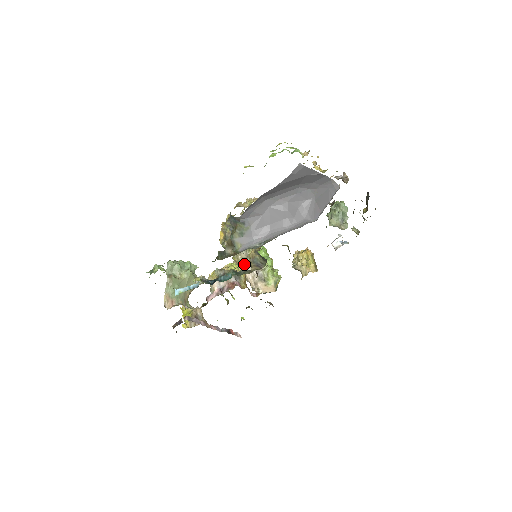
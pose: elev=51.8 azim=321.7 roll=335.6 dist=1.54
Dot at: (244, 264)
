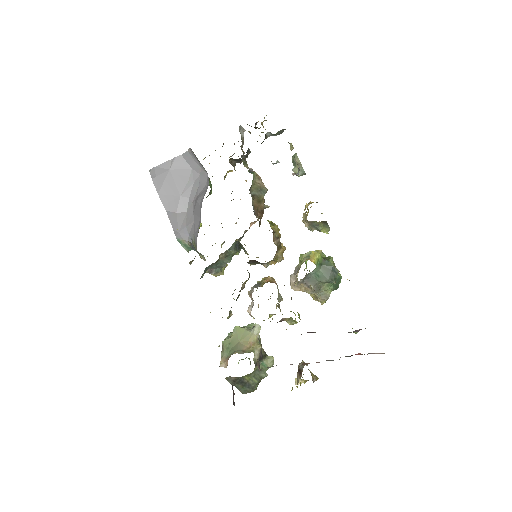
Dot at: occluded
